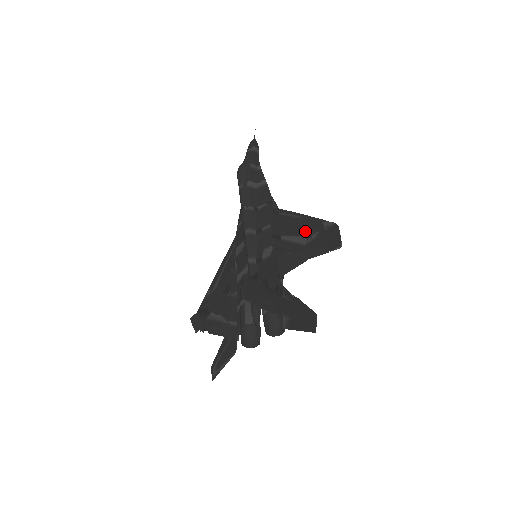
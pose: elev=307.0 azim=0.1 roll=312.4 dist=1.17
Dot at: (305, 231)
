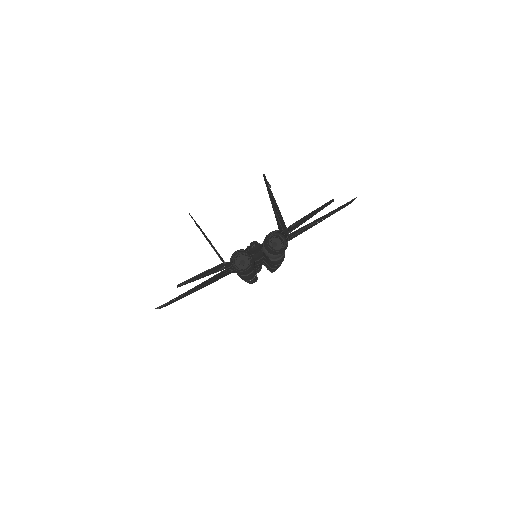
Dot at: occluded
